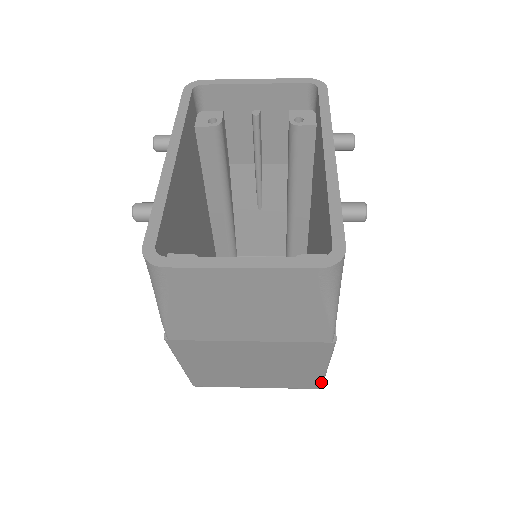
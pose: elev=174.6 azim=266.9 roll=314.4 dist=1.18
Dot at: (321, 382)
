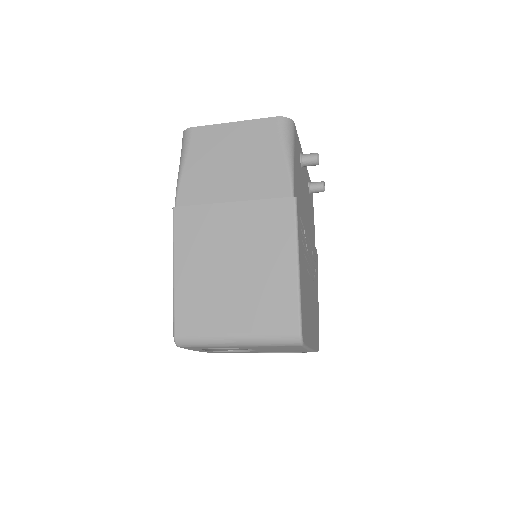
Dot at: (298, 308)
